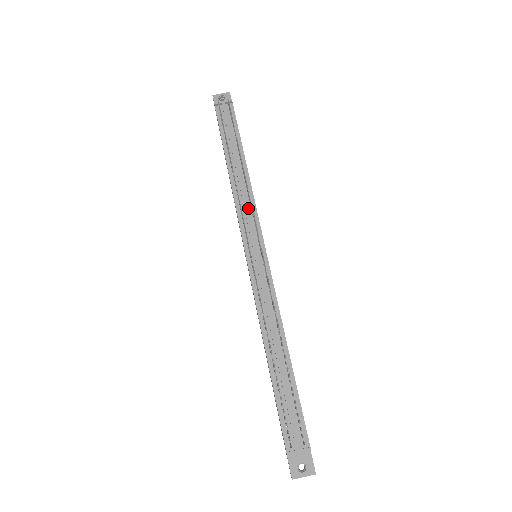
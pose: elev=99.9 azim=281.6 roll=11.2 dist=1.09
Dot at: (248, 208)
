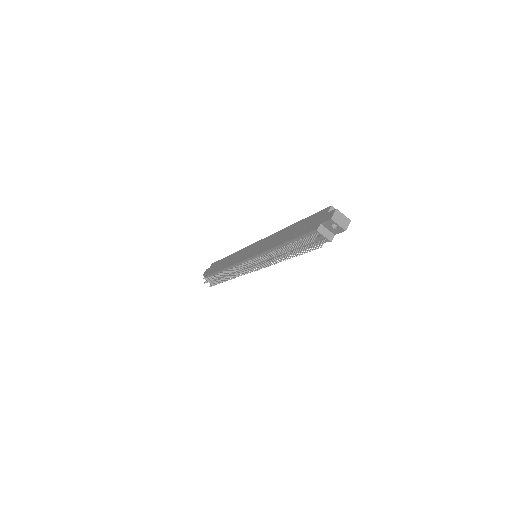
Dot at: occluded
